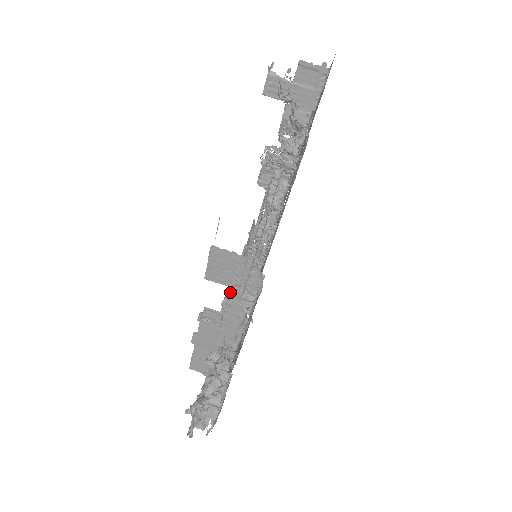
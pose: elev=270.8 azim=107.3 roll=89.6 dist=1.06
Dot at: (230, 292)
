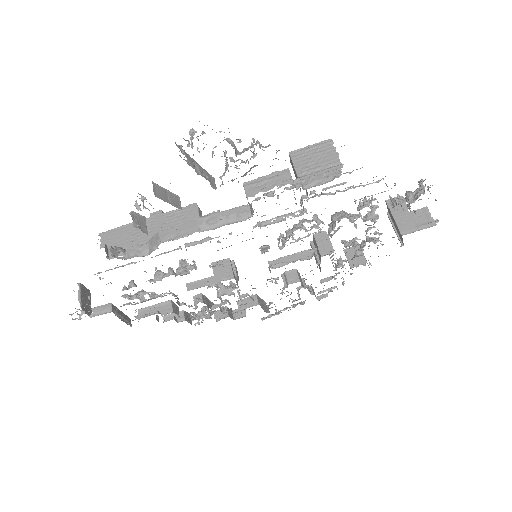
Dot at: occluded
